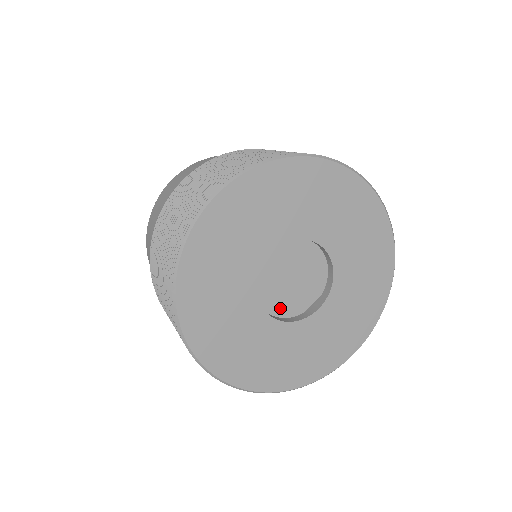
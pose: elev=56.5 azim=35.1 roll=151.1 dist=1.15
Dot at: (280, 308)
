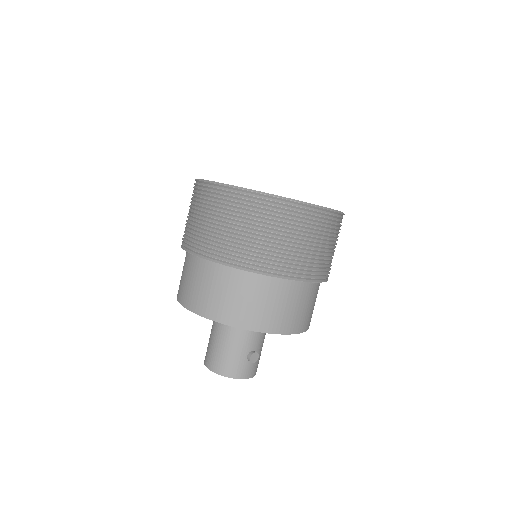
Dot at: occluded
